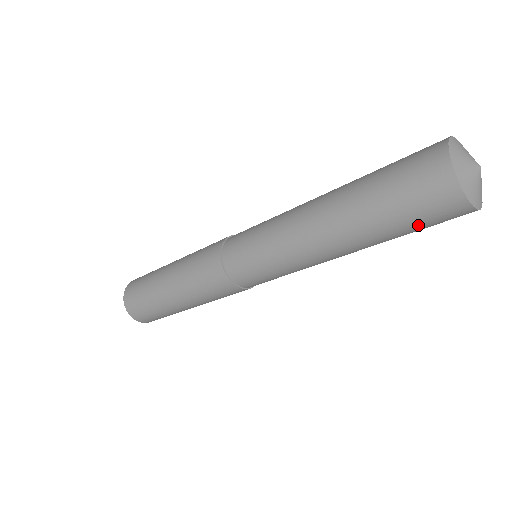
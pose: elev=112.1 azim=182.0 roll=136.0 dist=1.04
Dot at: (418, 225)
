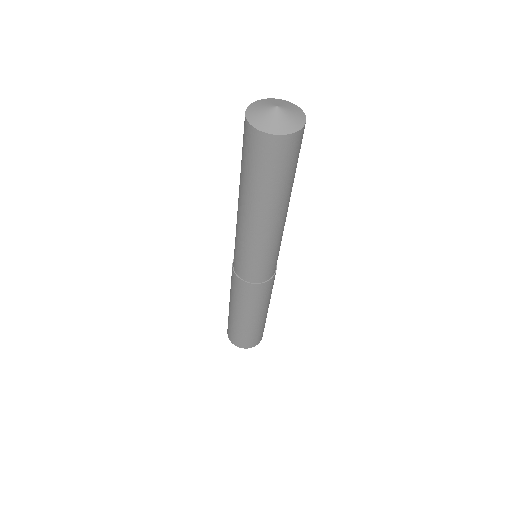
Dot at: (284, 168)
